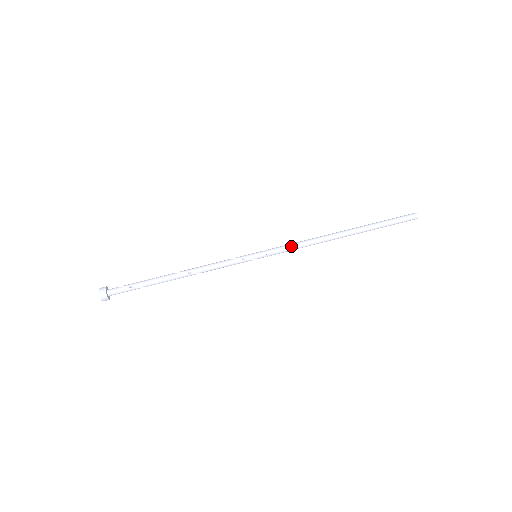
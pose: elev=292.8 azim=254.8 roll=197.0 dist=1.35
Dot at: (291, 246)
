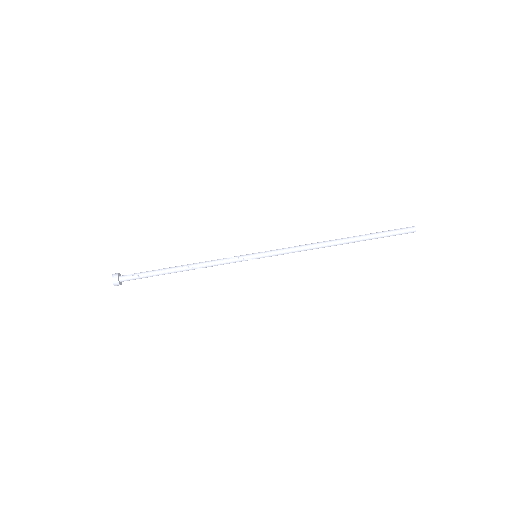
Dot at: (290, 250)
